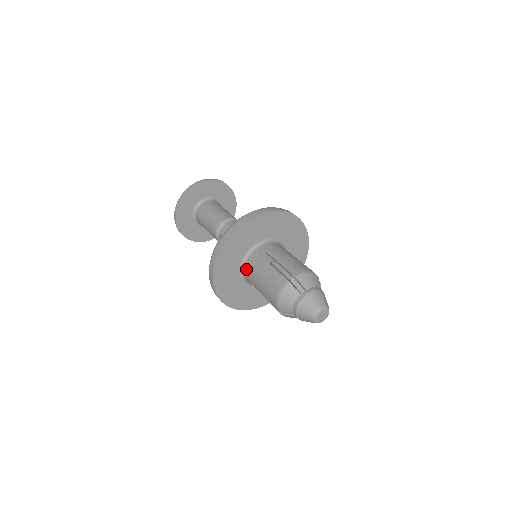
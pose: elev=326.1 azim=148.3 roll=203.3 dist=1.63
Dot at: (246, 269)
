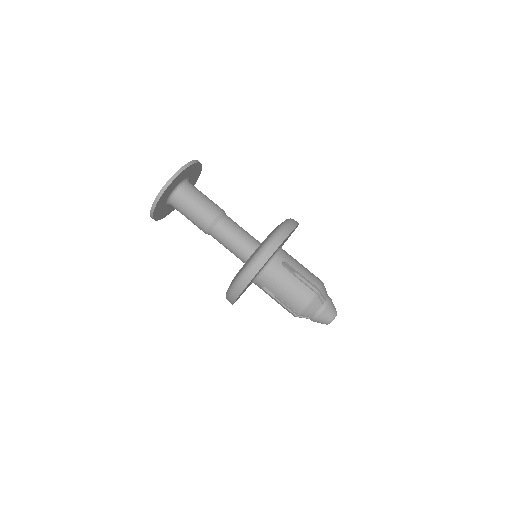
Dot at: (265, 275)
